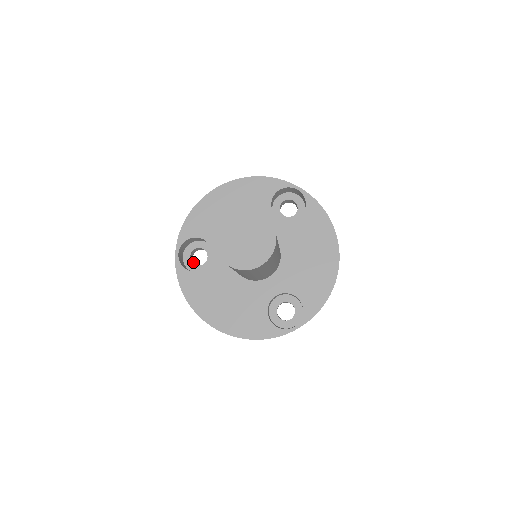
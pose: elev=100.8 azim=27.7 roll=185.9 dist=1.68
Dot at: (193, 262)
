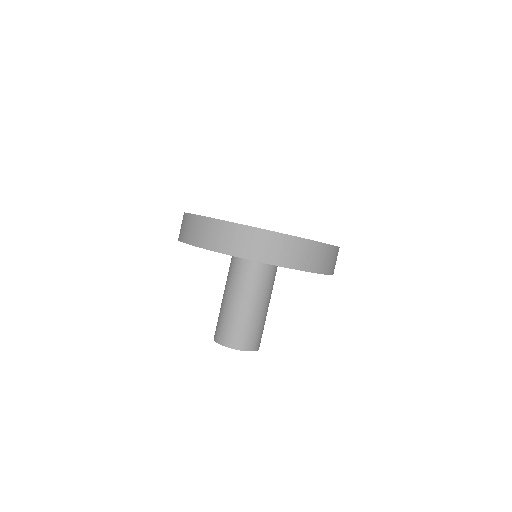
Dot at: occluded
